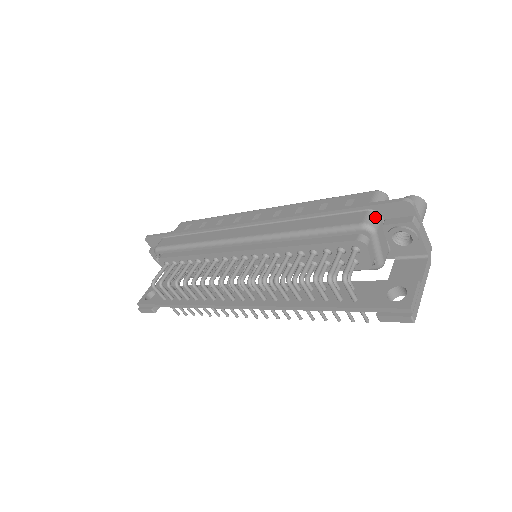
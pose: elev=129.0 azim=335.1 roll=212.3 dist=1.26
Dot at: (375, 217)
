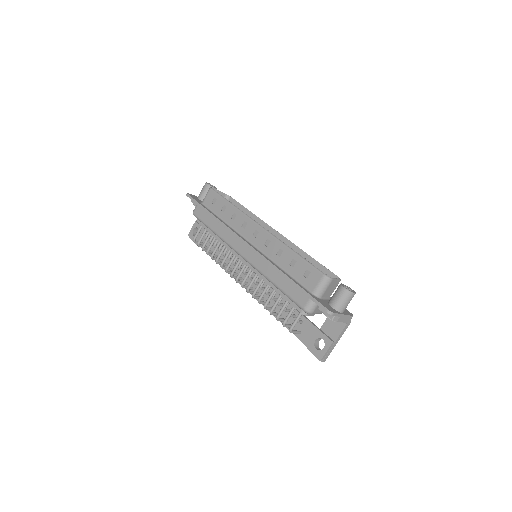
Dot at: (313, 305)
